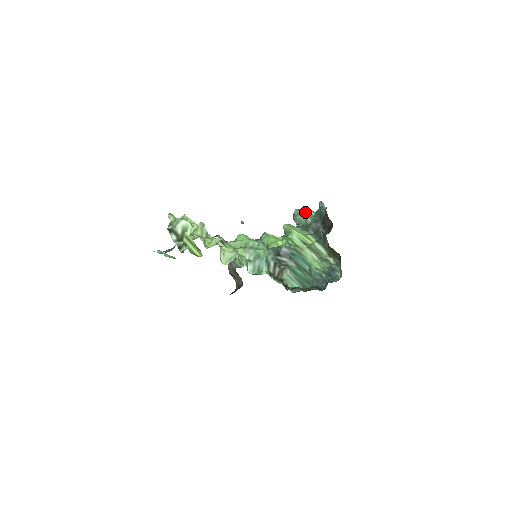
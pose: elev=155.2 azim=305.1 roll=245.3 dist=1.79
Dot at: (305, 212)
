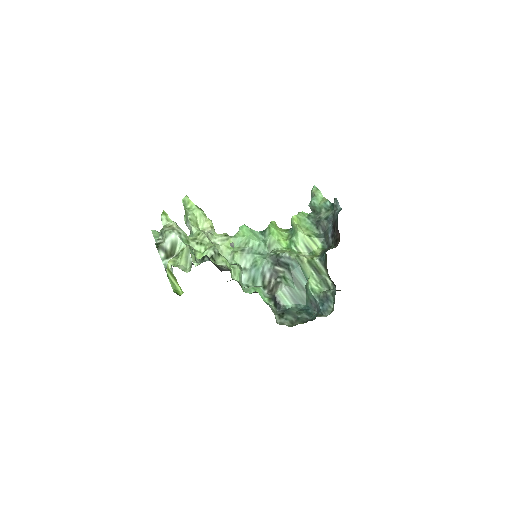
Dot at: (322, 196)
